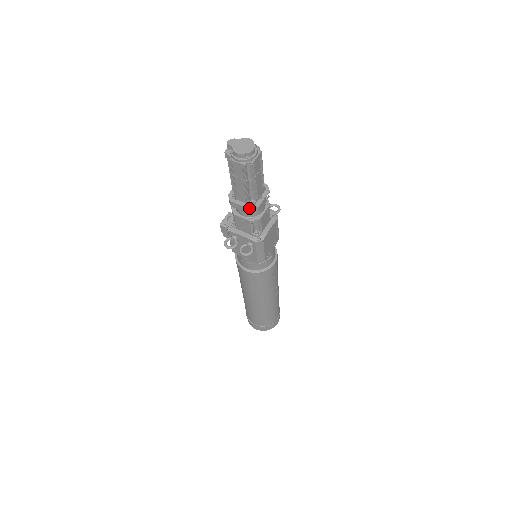
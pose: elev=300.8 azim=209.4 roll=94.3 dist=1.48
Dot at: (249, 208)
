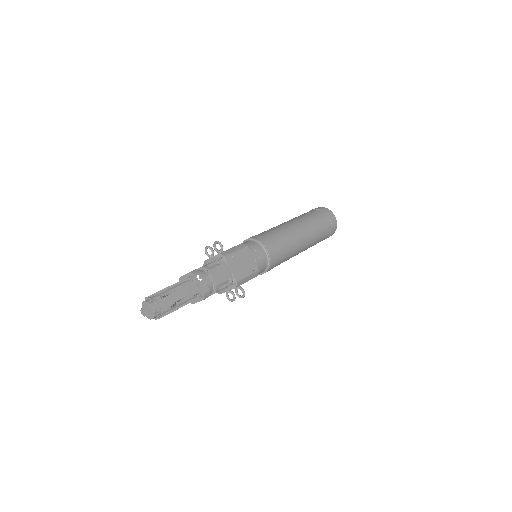
Dot at: occluded
